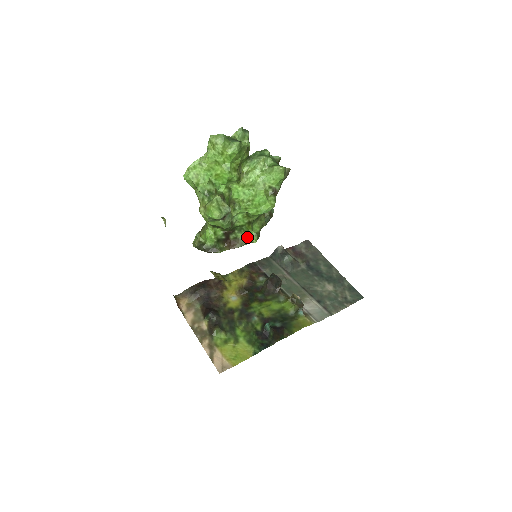
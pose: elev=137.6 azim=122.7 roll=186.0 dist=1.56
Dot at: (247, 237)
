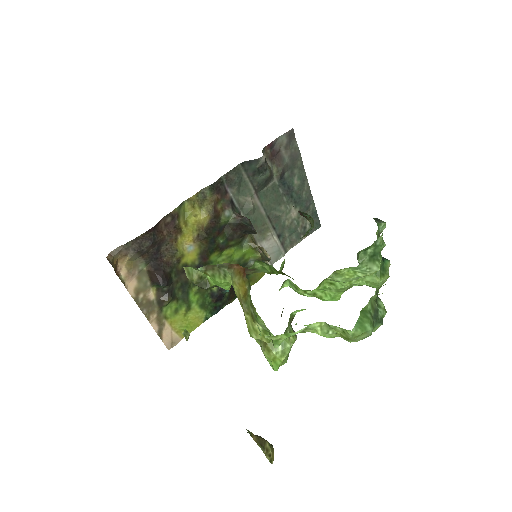
Dot at: (268, 271)
